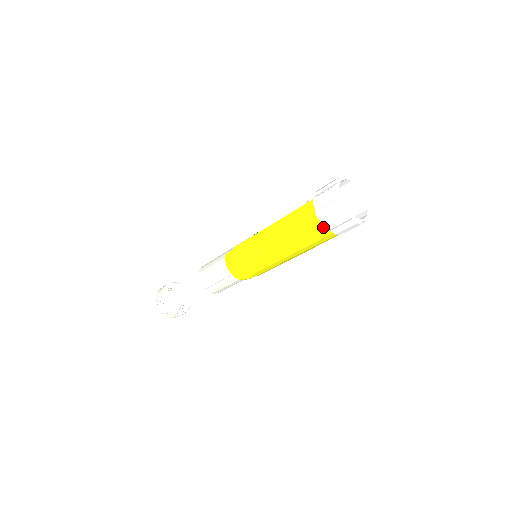
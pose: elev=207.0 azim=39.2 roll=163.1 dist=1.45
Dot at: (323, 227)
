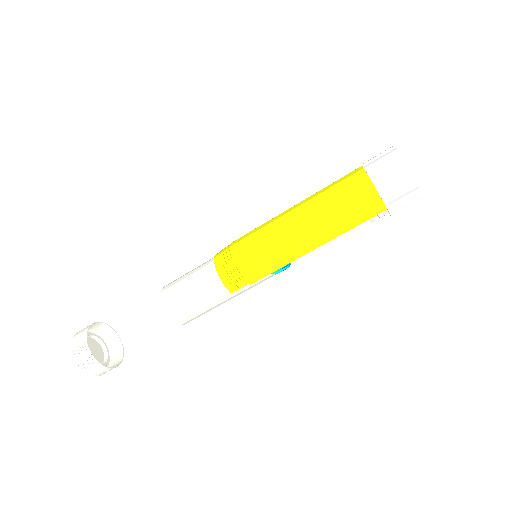
Dot at: (363, 171)
